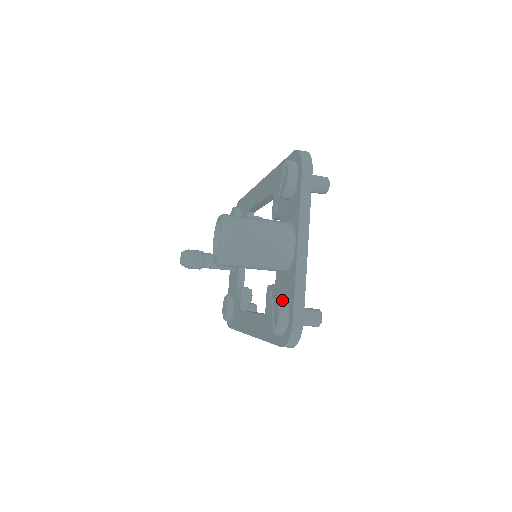
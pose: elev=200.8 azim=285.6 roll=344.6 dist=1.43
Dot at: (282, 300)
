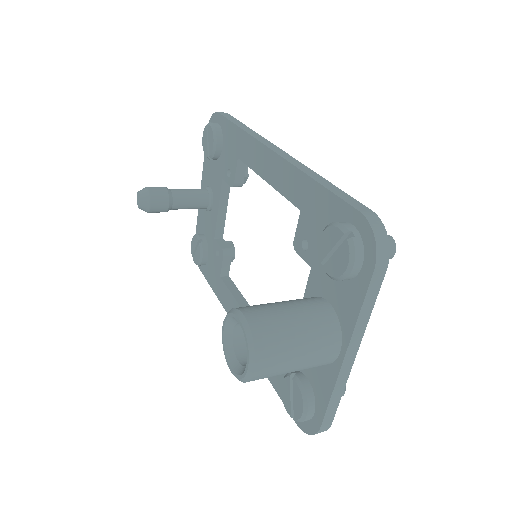
Dot at: (308, 396)
